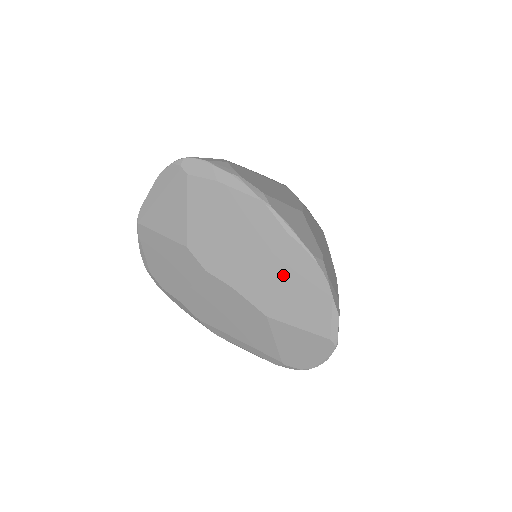
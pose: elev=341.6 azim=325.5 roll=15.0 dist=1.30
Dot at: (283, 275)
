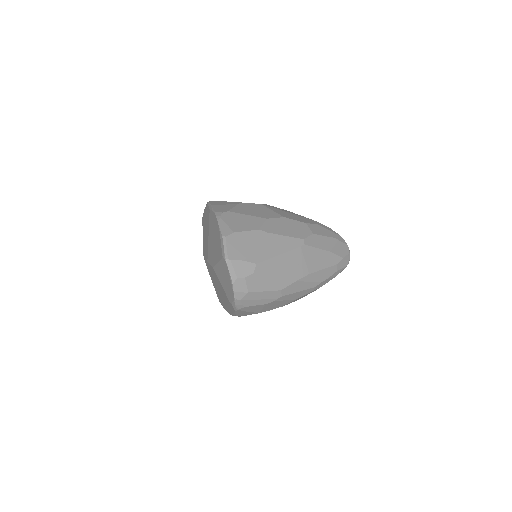
Dot at: (212, 235)
